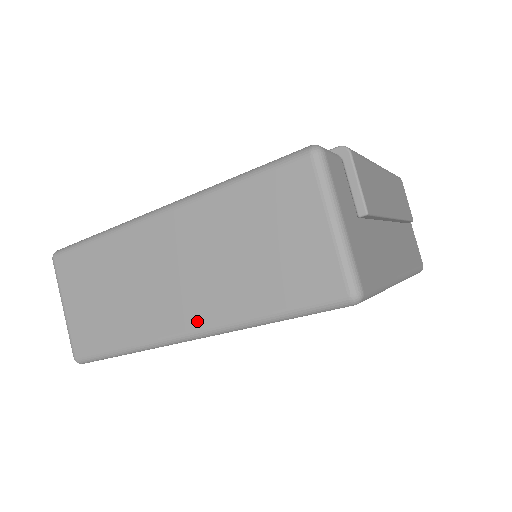
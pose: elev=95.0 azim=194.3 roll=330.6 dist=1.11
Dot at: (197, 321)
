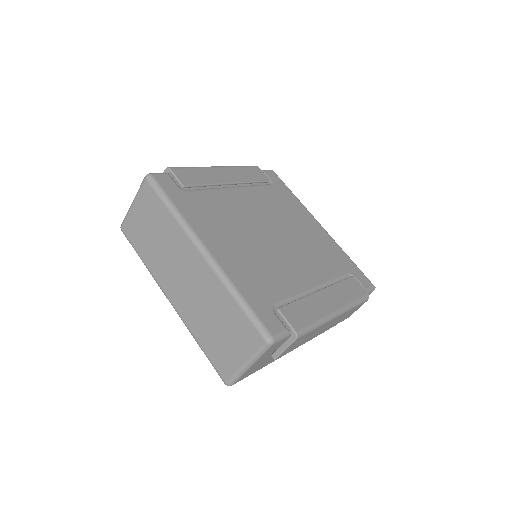
Dot at: (176, 304)
